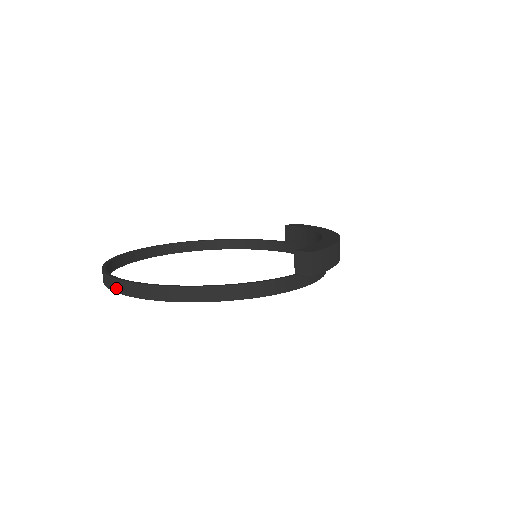
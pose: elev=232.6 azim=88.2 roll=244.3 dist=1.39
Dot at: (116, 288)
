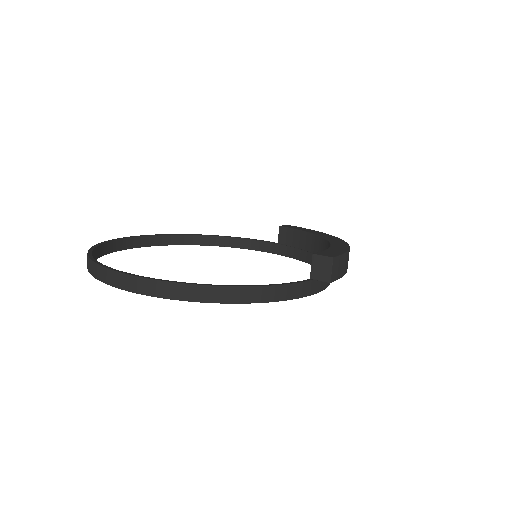
Dot at: (110, 280)
